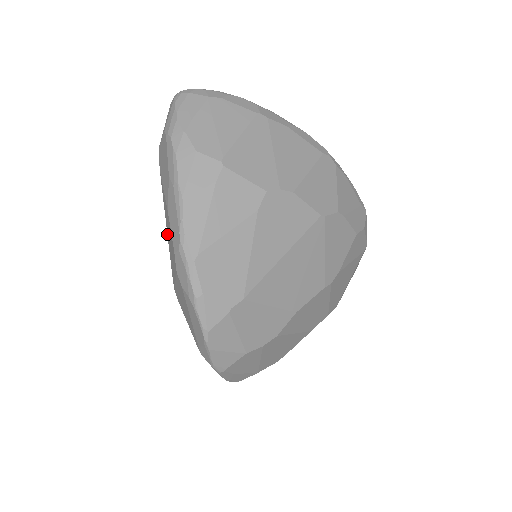
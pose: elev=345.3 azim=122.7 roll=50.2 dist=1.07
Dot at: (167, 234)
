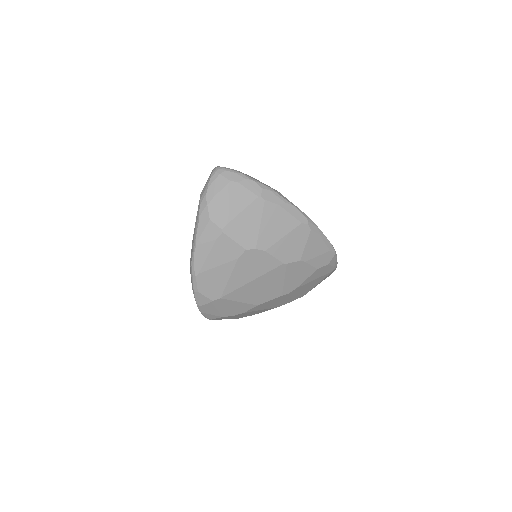
Dot at: occluded
